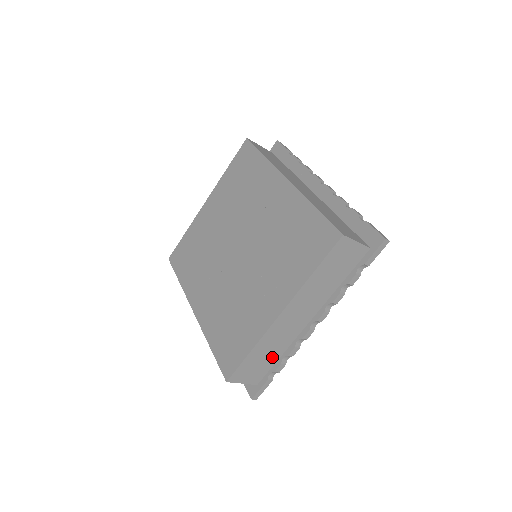
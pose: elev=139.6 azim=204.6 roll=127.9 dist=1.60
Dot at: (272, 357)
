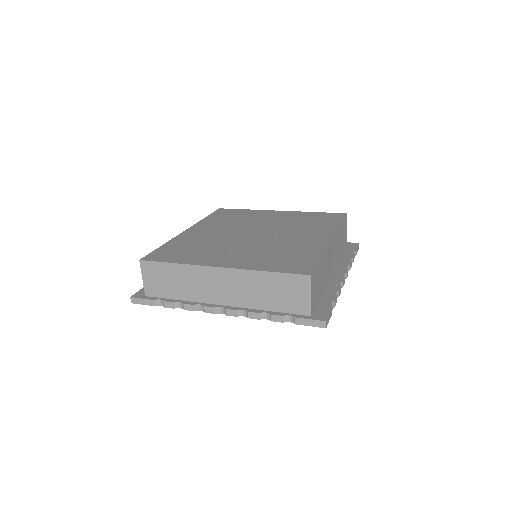
Dot at: (176, 291)
